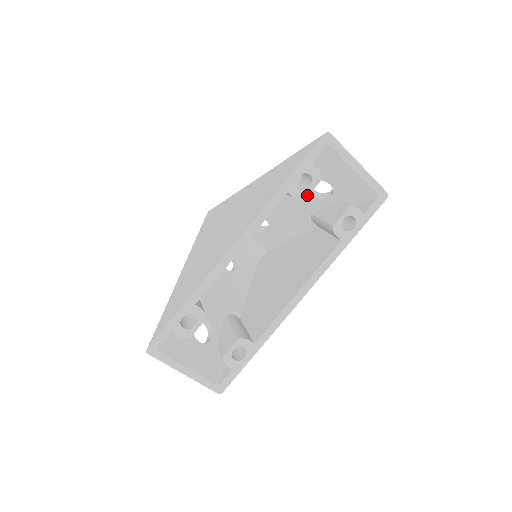
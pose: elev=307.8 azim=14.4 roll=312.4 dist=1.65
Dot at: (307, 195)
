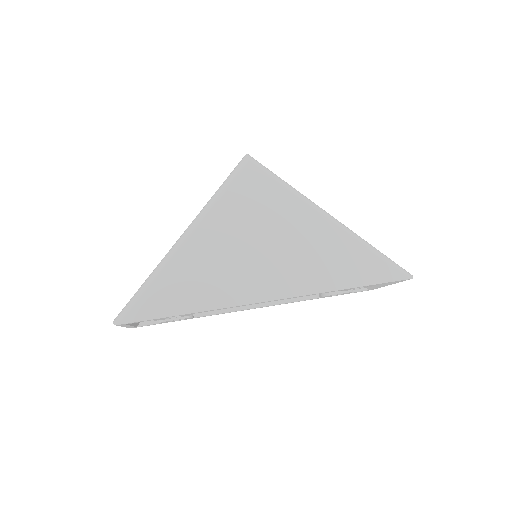
Dot at: occluded
